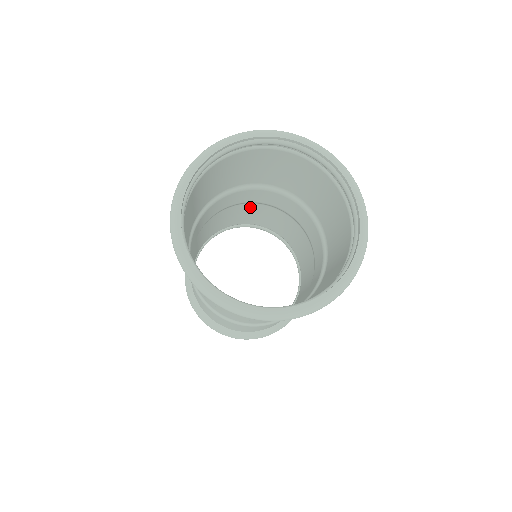
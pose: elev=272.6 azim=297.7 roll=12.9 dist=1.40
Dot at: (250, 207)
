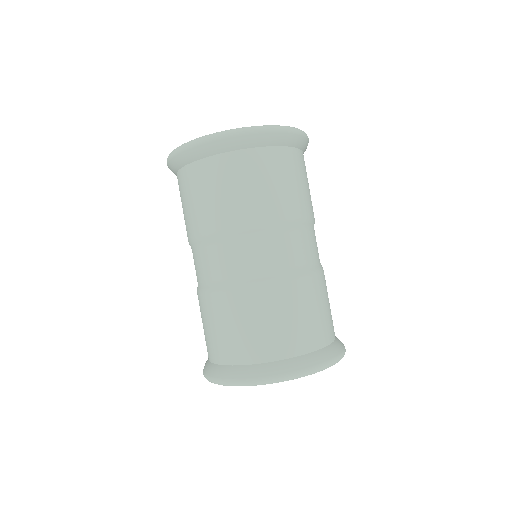
Dot at: (202, 223)
